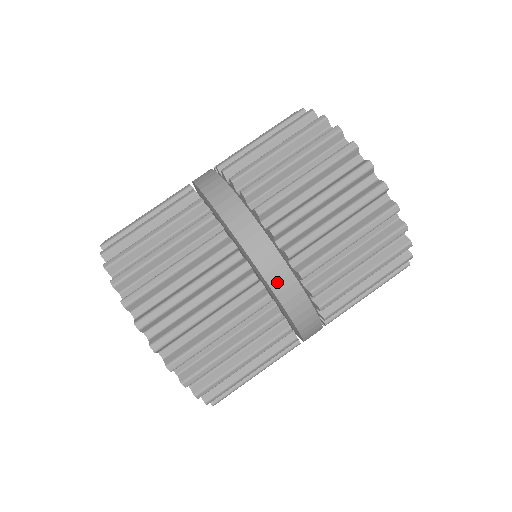
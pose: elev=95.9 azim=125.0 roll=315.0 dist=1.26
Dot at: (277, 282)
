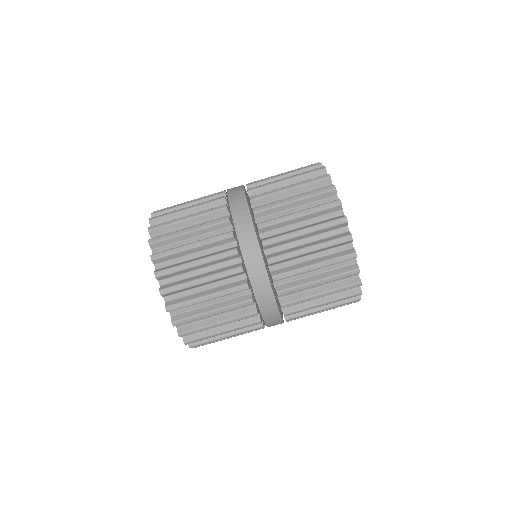
Dot at: (250, 260)
